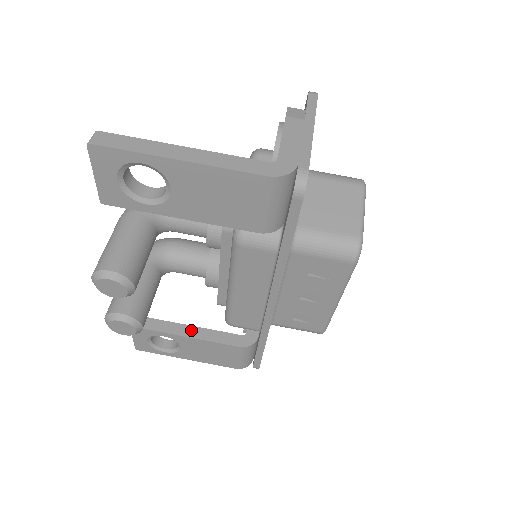
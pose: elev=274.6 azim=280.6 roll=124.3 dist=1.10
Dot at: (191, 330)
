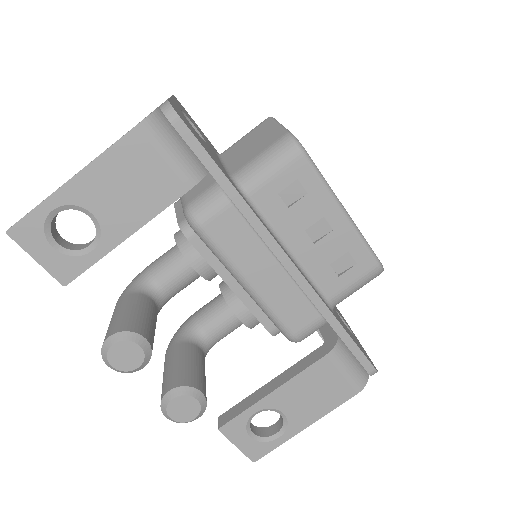
Dot at: (273, 383)
